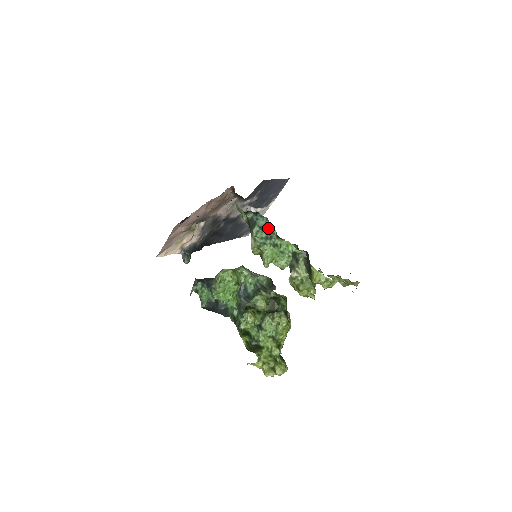
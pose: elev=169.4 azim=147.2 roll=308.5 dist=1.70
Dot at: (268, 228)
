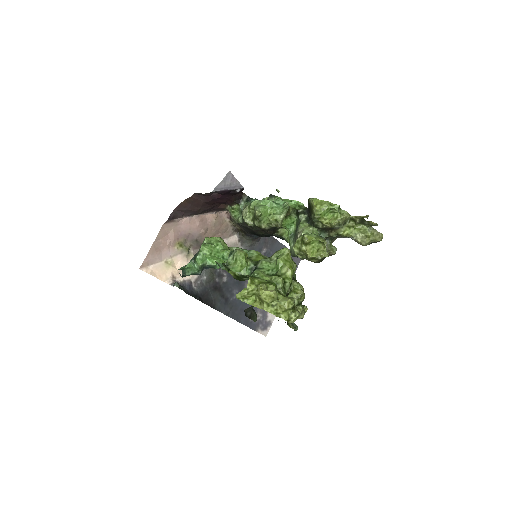
Dot at: occluded
